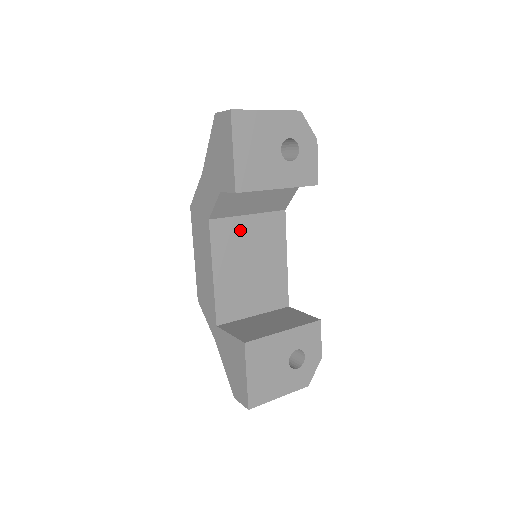
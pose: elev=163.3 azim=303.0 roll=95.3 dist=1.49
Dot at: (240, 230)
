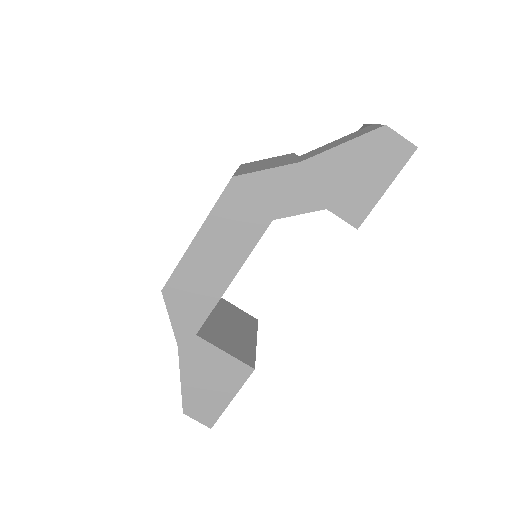
Dot at: occluded
